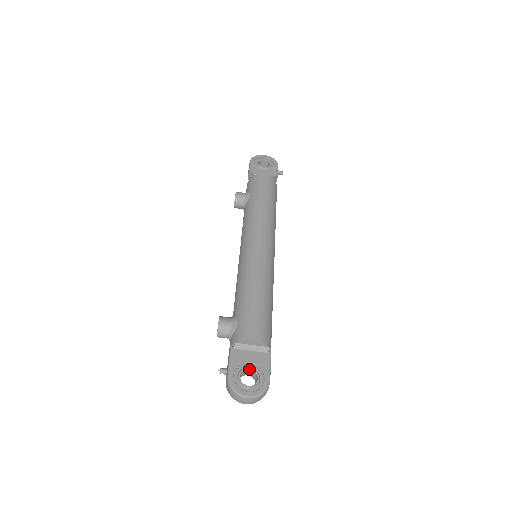
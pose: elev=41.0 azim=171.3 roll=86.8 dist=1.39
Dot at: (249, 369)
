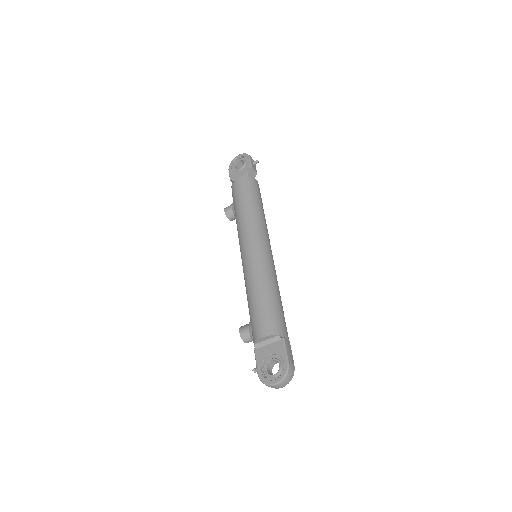
Dot at: (271, 360)
